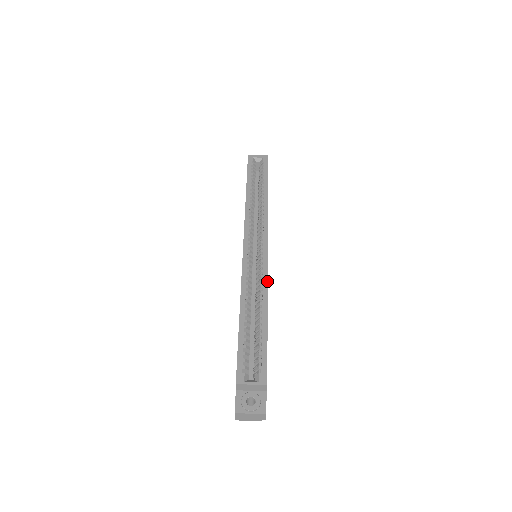
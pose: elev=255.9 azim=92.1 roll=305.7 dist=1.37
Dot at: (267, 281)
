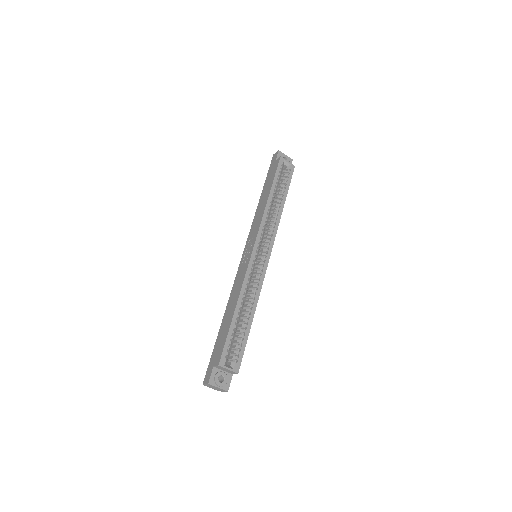
Dot at: (261, 288)
